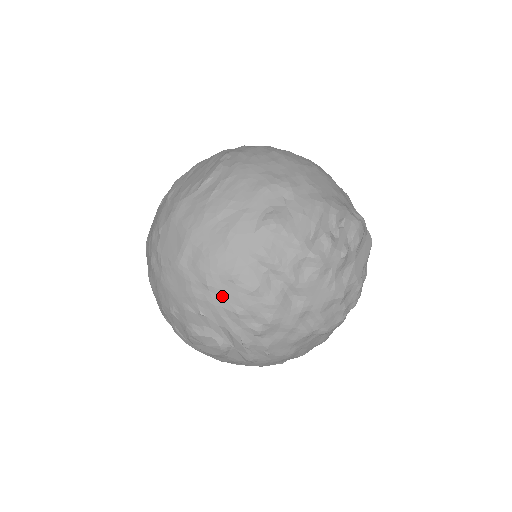
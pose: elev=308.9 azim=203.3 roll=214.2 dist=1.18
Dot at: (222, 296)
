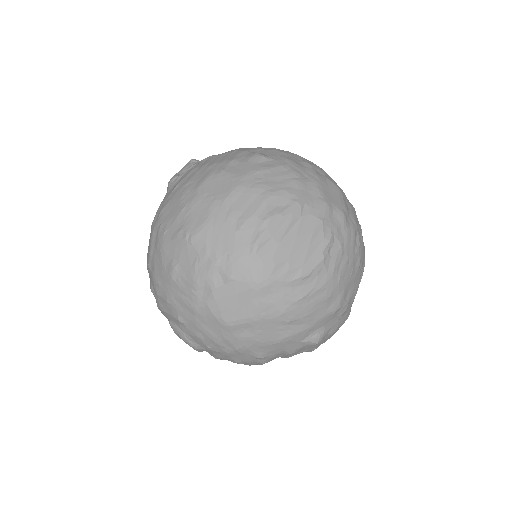
Dot at: (239, 356)
